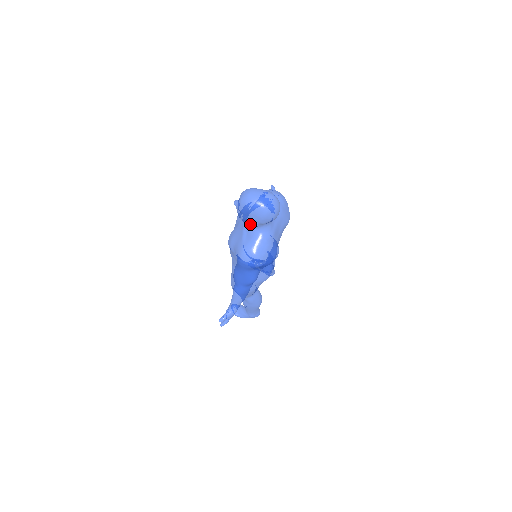
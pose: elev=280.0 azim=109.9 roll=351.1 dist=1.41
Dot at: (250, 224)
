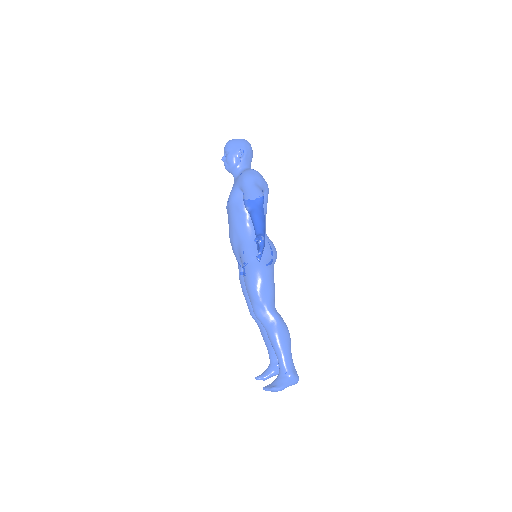
Dot at: (238, 165)
